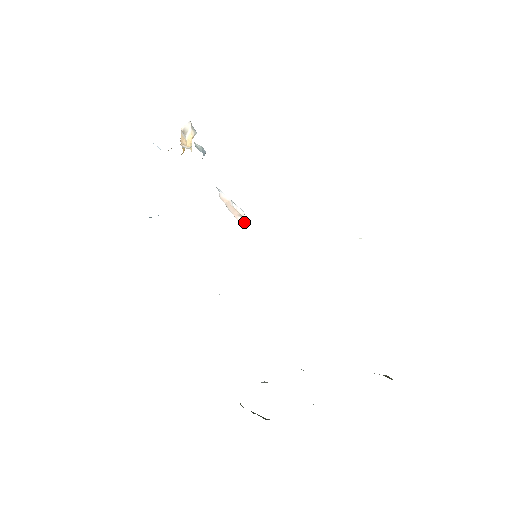
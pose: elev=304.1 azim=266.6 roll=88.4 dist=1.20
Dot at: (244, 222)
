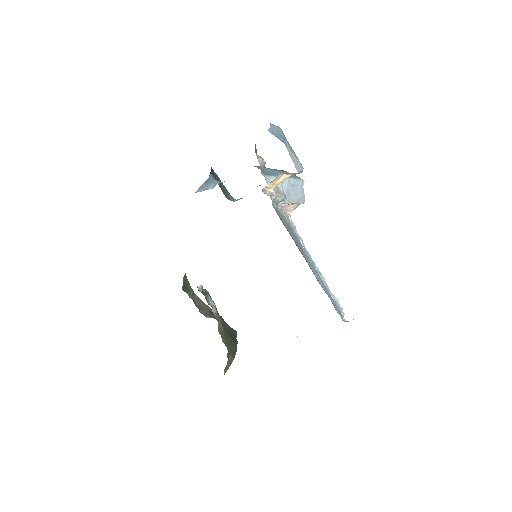
Dot at: (295, 208)
